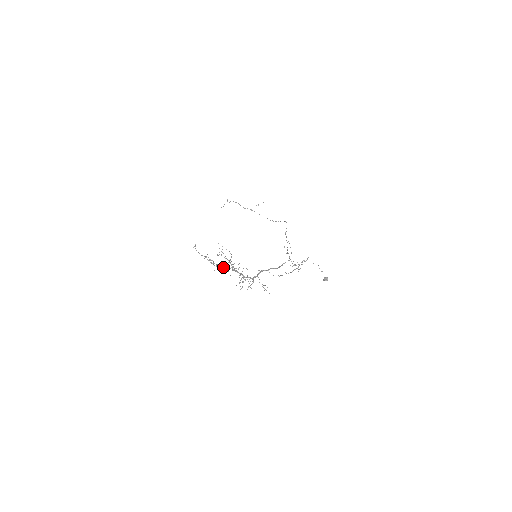
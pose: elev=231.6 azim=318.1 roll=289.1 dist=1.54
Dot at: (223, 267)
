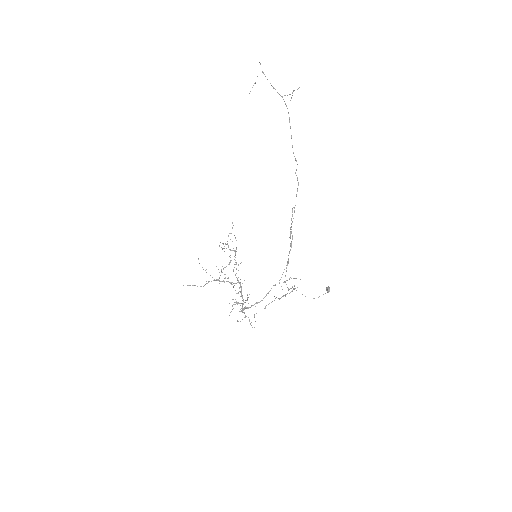
Dot at: occluded
